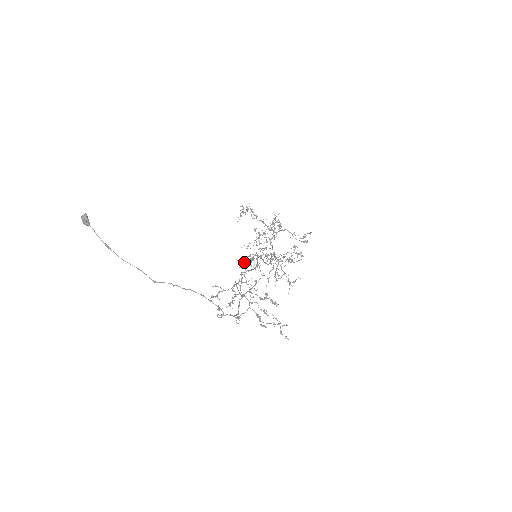
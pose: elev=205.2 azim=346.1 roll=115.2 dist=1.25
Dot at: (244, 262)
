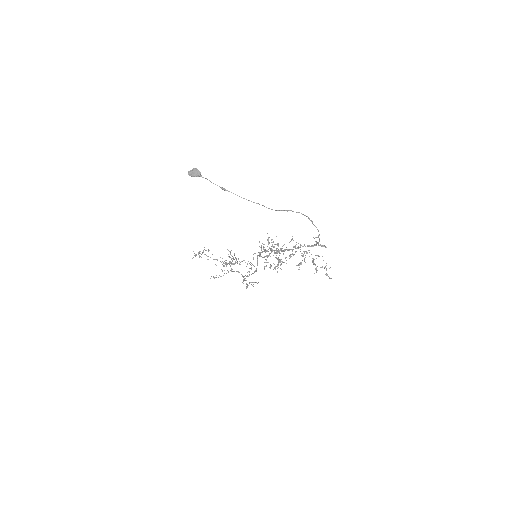
Dot at: occluded
